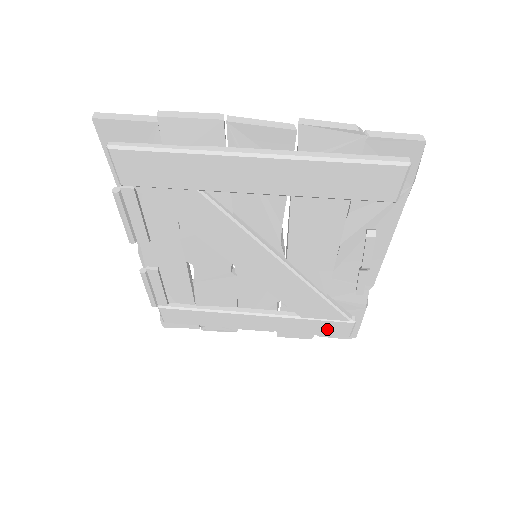
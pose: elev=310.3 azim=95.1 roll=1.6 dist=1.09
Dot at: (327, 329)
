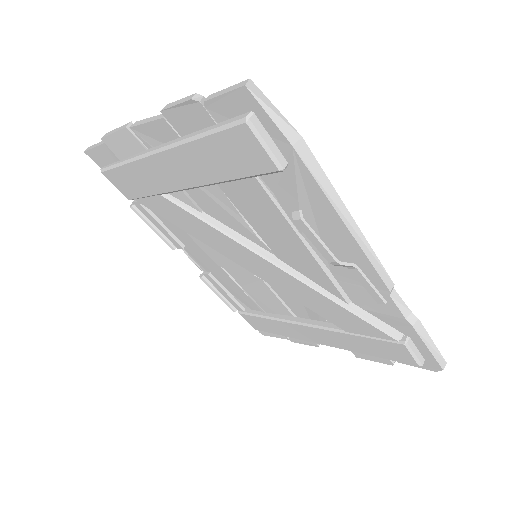
Dot at: (384, 351)
